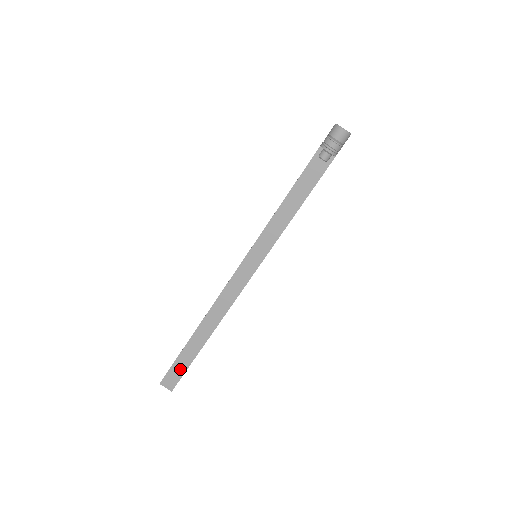
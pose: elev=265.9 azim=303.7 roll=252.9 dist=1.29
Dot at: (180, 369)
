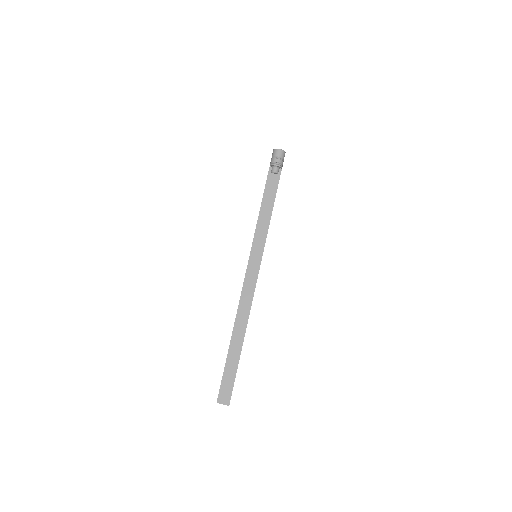
Dot at: (230, 379)
